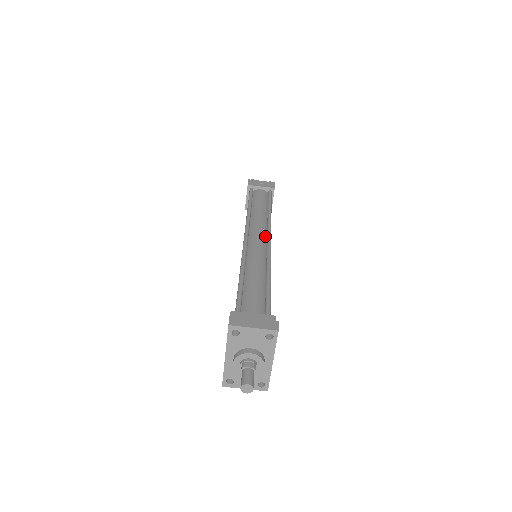
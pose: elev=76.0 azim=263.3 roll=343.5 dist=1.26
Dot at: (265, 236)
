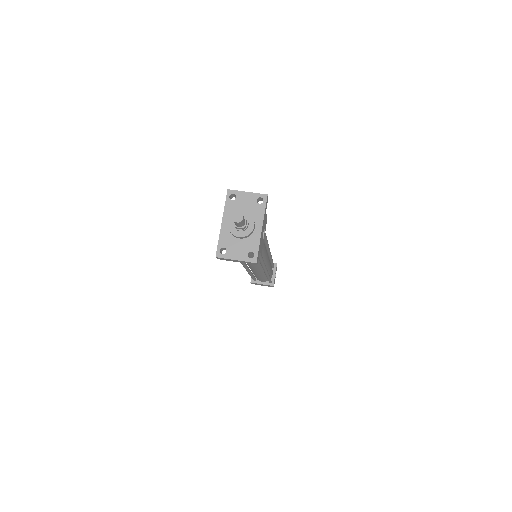
Dot at: occluded
